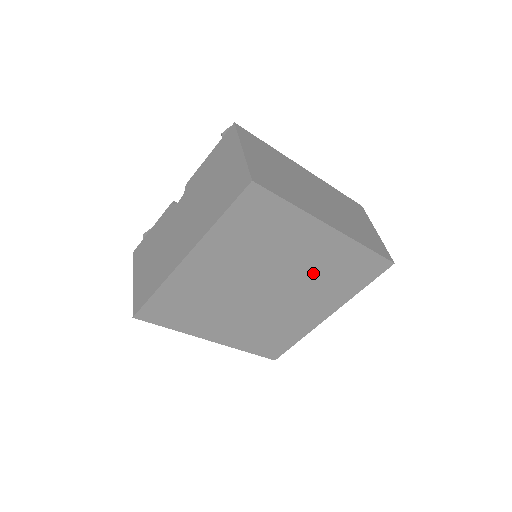
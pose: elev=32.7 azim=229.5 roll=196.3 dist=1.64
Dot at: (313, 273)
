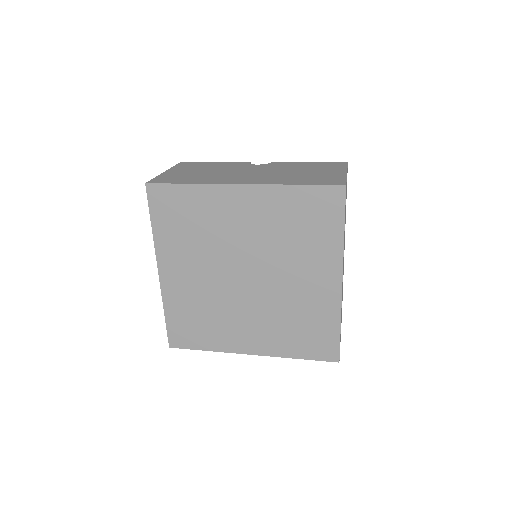
Dot at: (288, 303)
